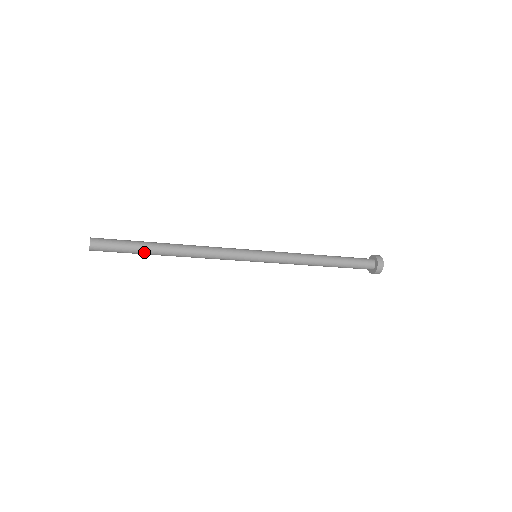
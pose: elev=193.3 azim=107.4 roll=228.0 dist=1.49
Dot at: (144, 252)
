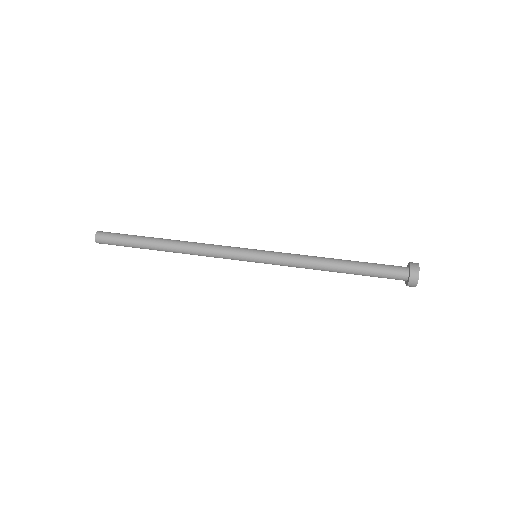
Dot at: (141, 247)
